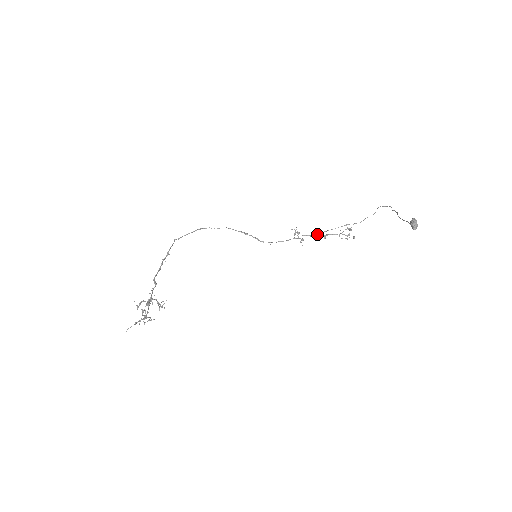
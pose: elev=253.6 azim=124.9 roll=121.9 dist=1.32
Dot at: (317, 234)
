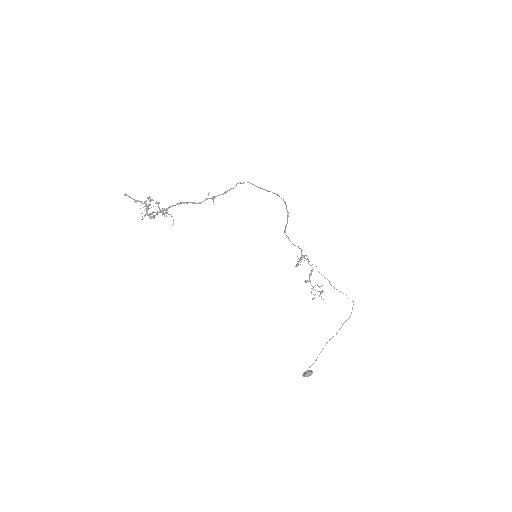
Dot at: occluded
